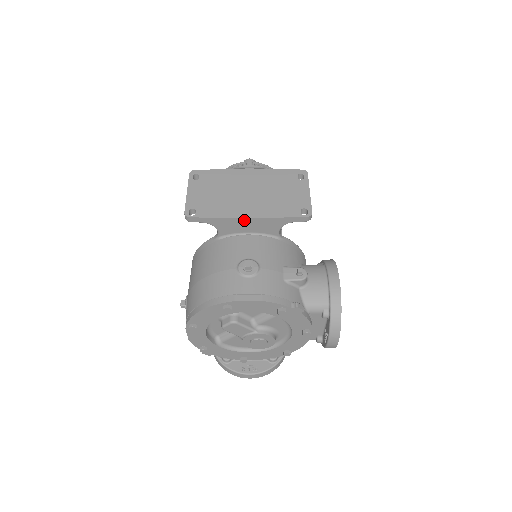
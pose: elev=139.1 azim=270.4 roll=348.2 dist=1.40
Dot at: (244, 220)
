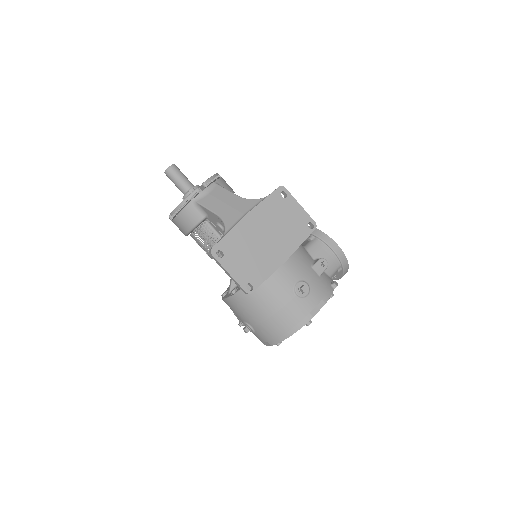
Dot at: (283, 263)
